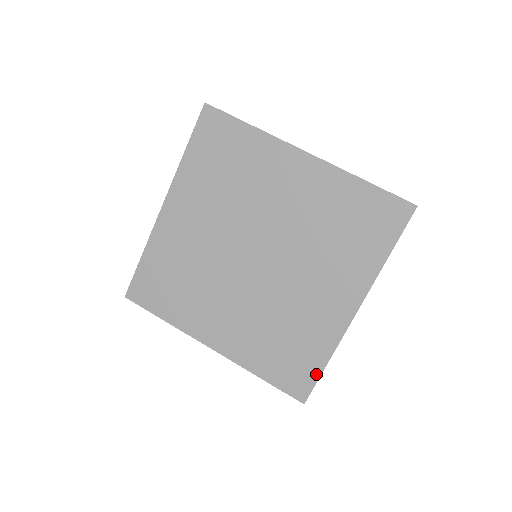
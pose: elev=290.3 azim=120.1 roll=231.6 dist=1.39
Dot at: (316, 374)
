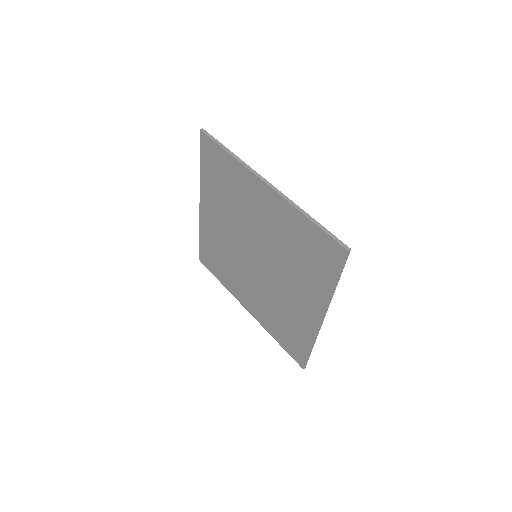
Dot at: (306, 353)
